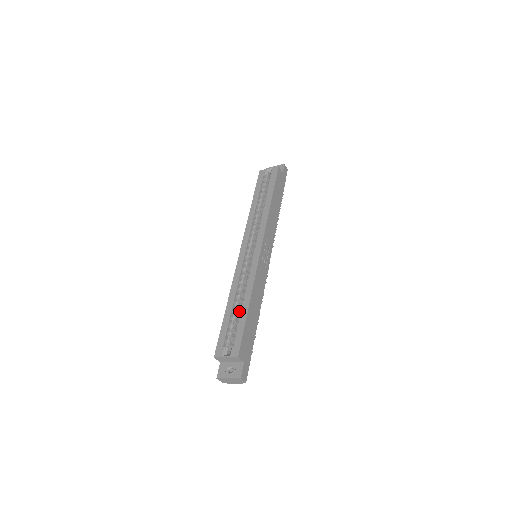
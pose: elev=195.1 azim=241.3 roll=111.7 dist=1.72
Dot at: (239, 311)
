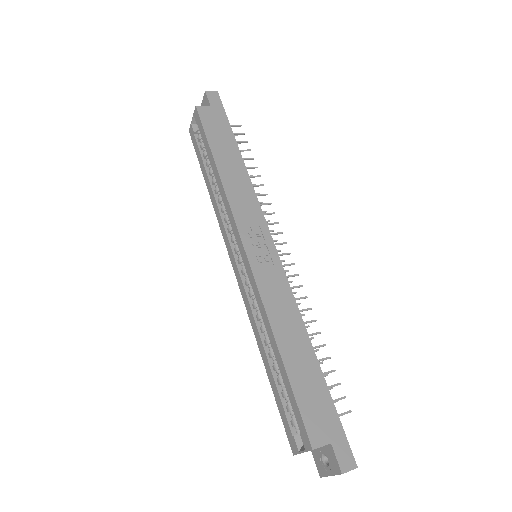
Dot at: occluded
